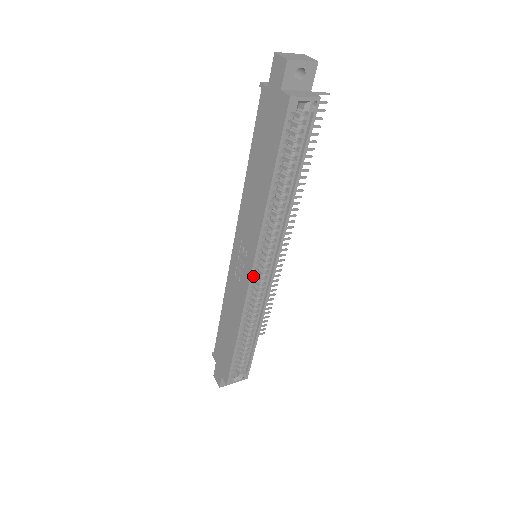
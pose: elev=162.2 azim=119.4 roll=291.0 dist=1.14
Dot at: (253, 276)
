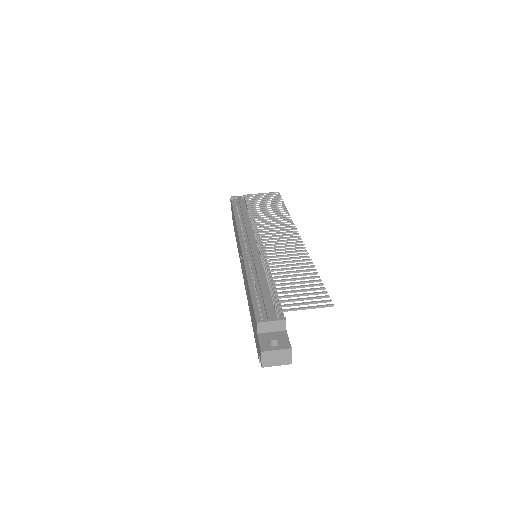
Dot at: occluded
